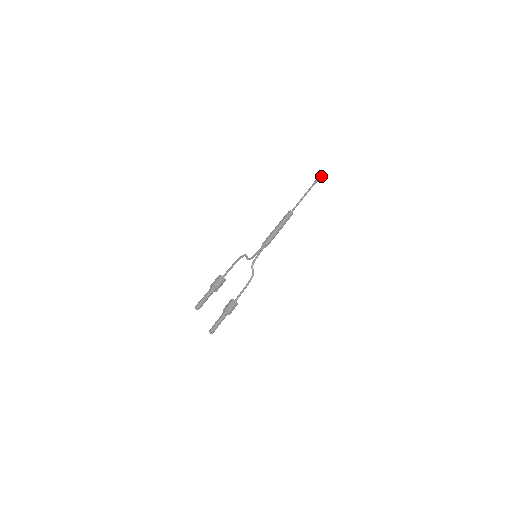
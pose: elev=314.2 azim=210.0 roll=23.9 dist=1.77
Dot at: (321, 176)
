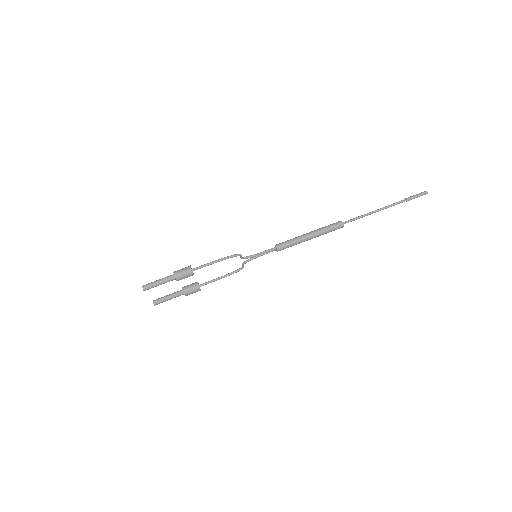
Dot at: (427, 193)
